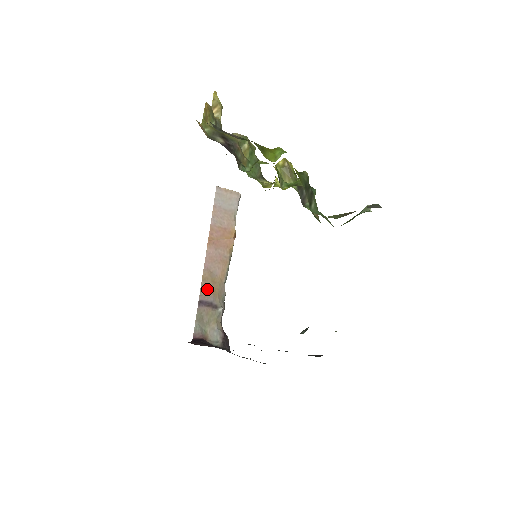
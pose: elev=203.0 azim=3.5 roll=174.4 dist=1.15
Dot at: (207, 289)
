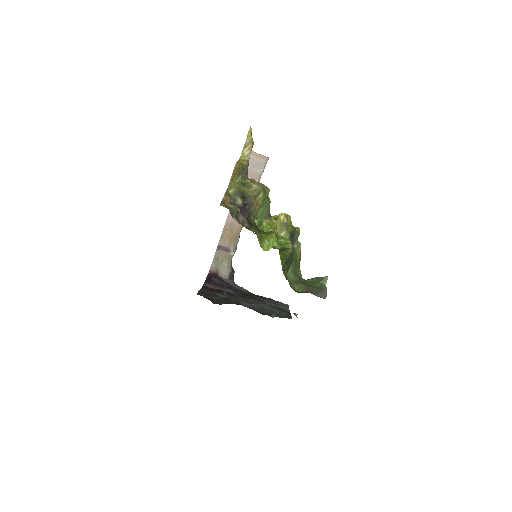
Dot at: (225, 237)
